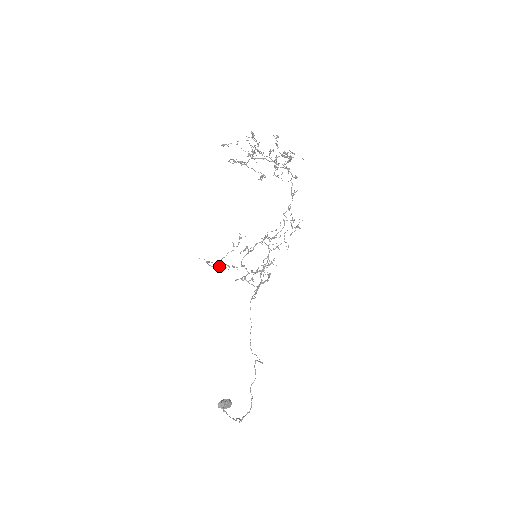
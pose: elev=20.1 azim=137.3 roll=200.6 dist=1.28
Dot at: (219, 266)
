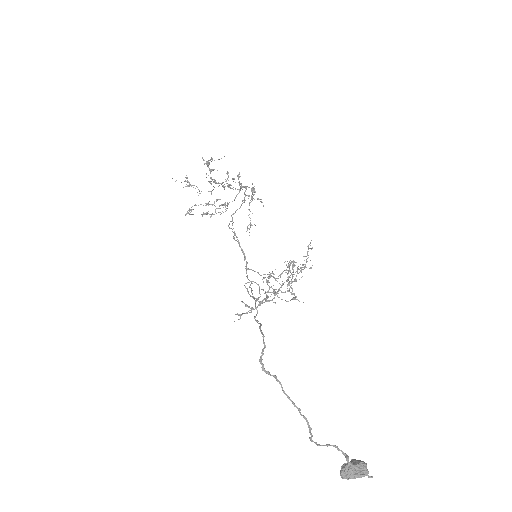
Dot at: (246, 306)
